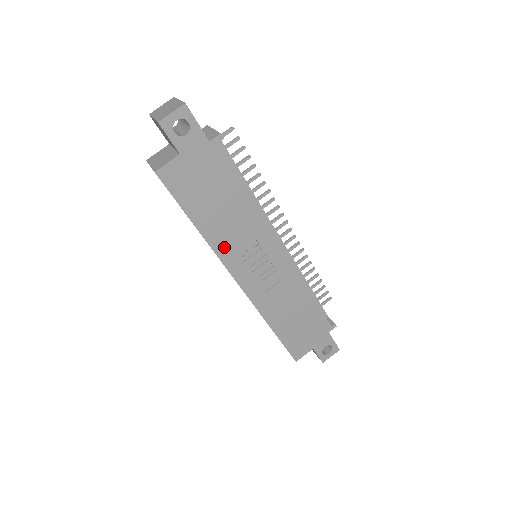
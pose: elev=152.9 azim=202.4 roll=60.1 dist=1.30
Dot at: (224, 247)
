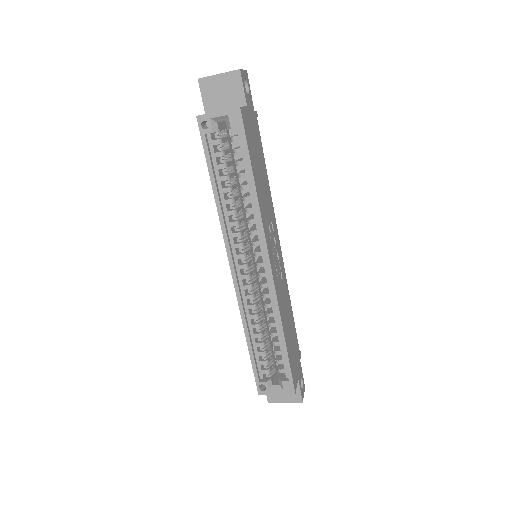
Dot at: (264, 217)
